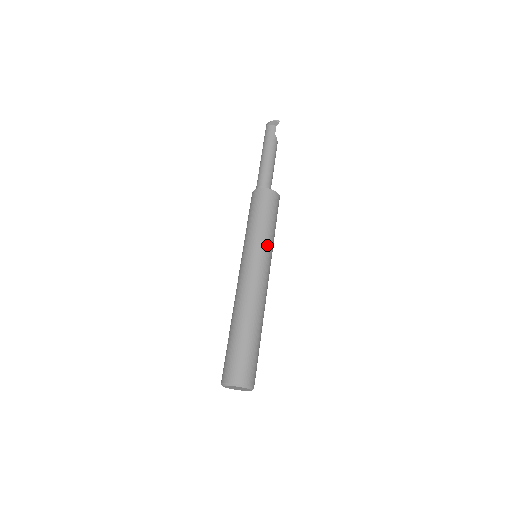
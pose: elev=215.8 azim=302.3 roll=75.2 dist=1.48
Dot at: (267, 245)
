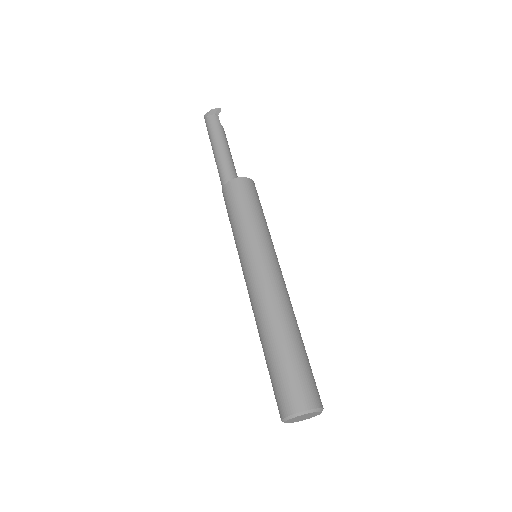
Dot at: (269, 238)
